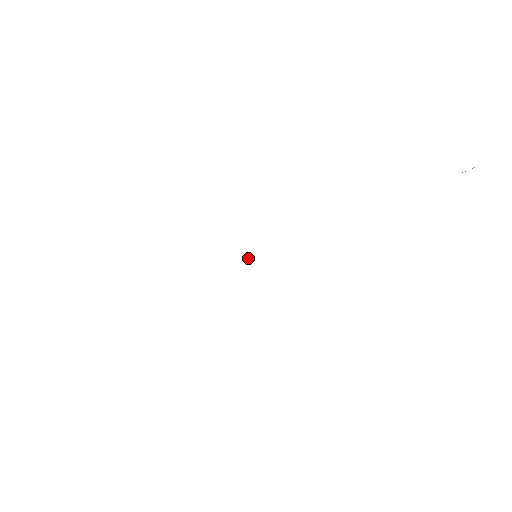
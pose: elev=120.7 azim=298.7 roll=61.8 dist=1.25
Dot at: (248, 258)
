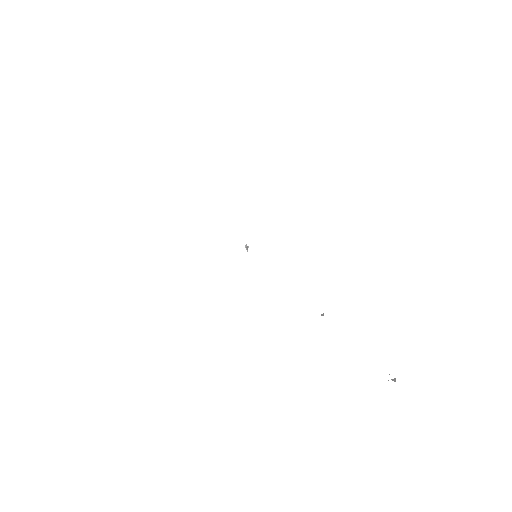
Dot at: (247, 248)
